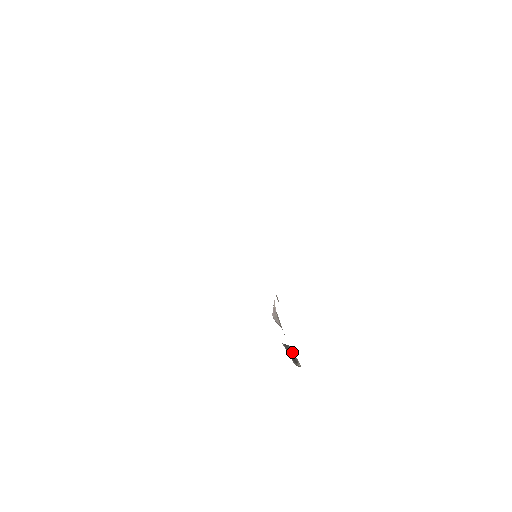
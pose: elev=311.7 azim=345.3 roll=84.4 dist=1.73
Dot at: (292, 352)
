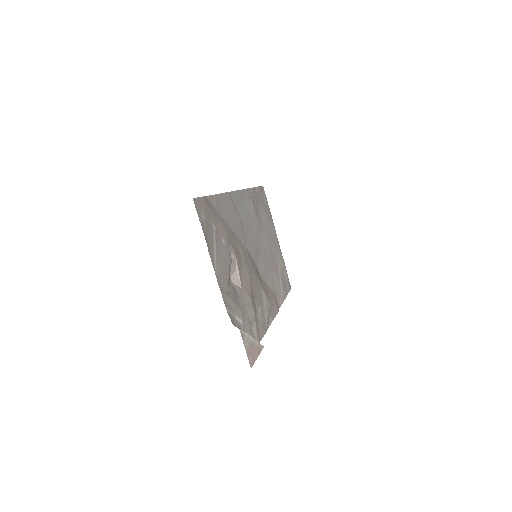
Dot at: (254, 339)
